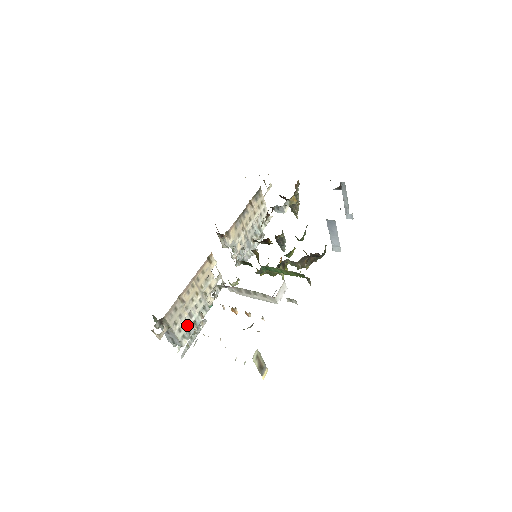
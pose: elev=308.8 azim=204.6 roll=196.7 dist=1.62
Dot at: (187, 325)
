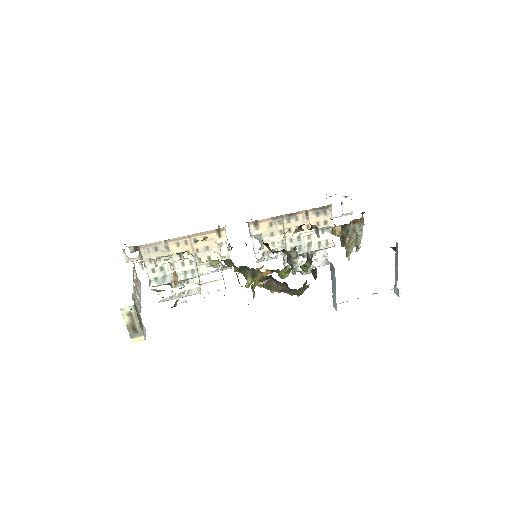
Dot at: (164, 272)
